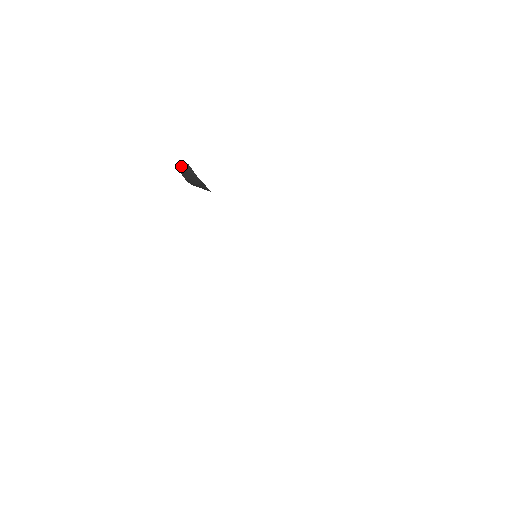
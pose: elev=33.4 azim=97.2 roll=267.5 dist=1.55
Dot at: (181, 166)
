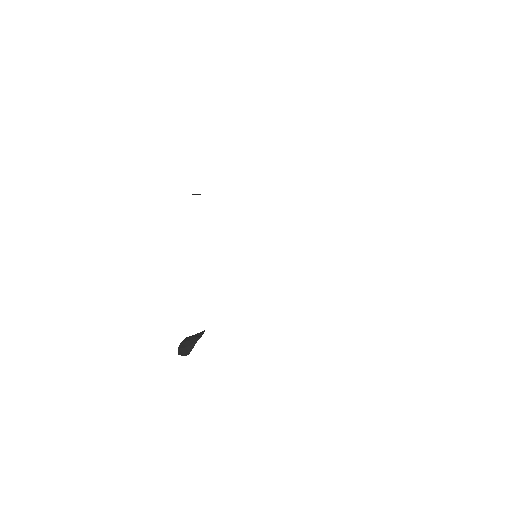
Dot at: occluded
